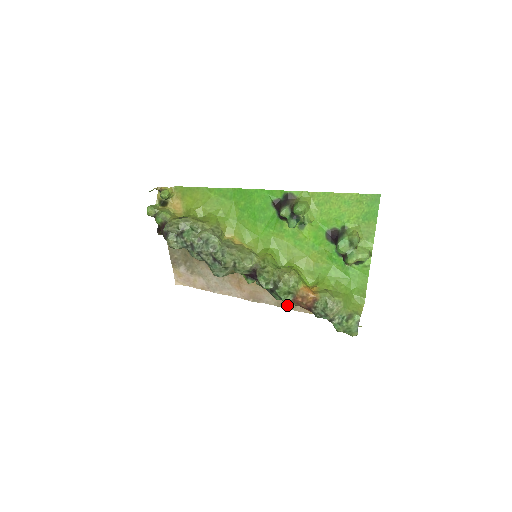
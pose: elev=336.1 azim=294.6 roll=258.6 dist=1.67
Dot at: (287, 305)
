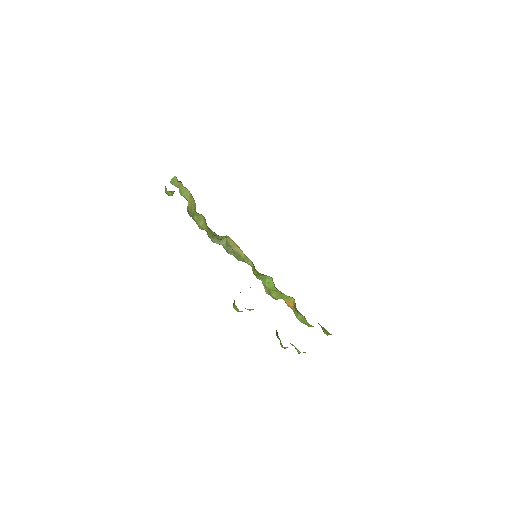
Dot at: occluded
